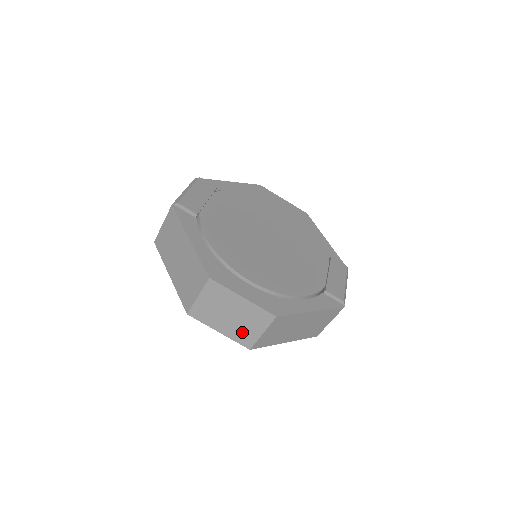
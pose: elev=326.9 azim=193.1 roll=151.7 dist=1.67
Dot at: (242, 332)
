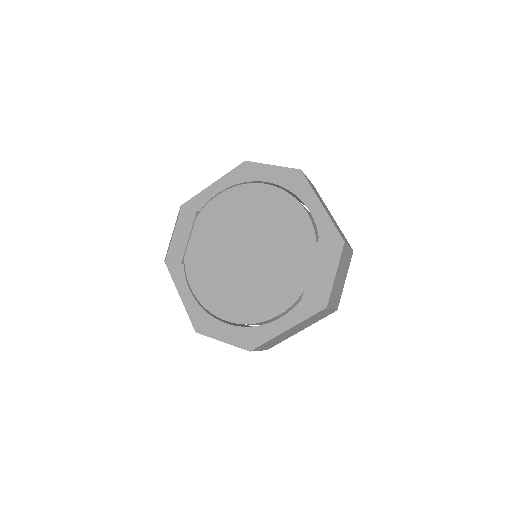
Dot at: occluded
